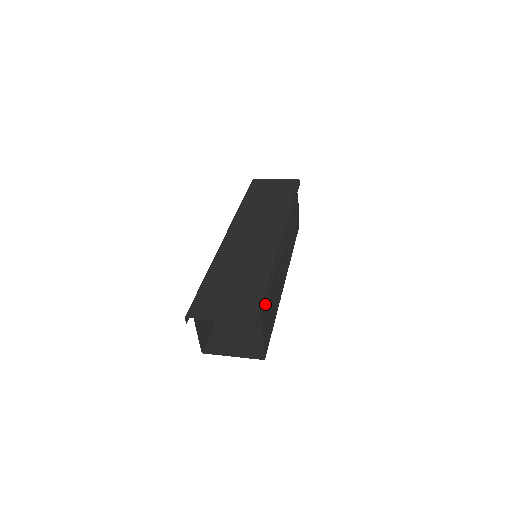
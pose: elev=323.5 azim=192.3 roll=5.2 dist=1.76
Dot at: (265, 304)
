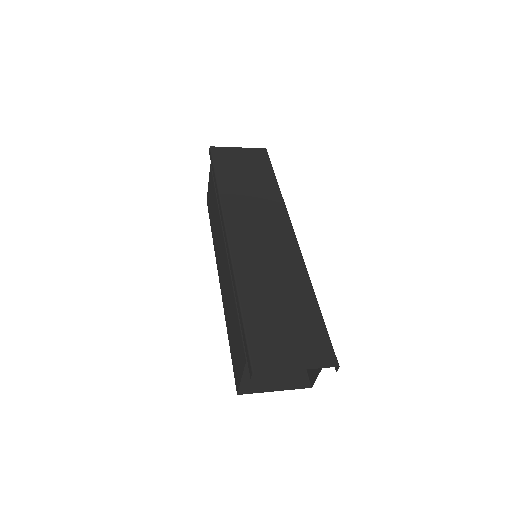
Dot at: occluded
